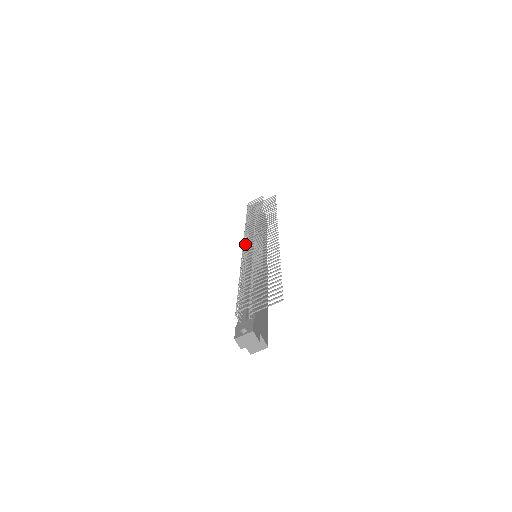
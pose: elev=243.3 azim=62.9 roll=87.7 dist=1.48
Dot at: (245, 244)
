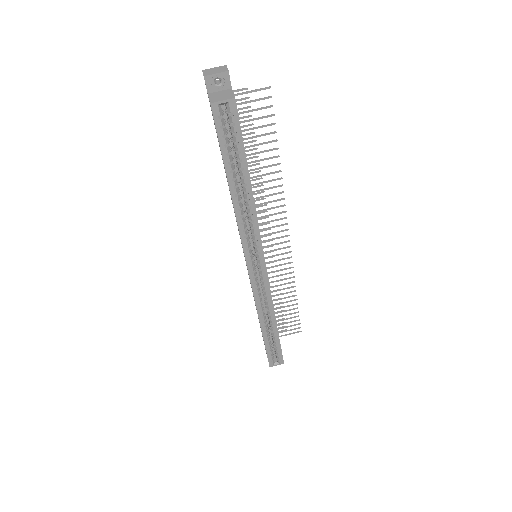
Dot at: occluded
